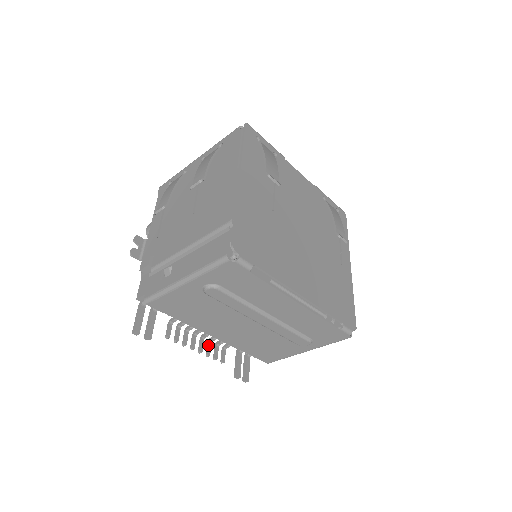
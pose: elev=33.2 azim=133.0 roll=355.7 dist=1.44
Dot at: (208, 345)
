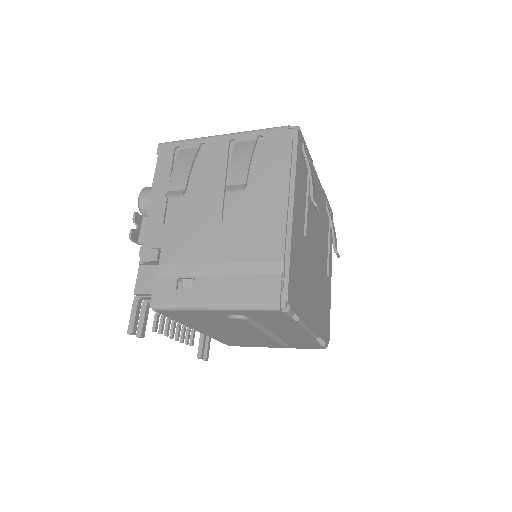
Dot at: (183, 331)
